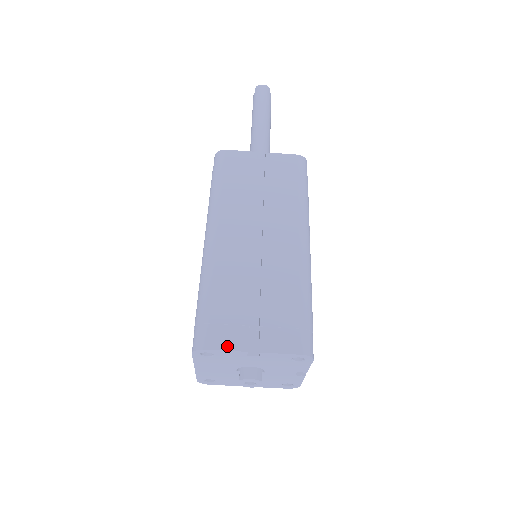
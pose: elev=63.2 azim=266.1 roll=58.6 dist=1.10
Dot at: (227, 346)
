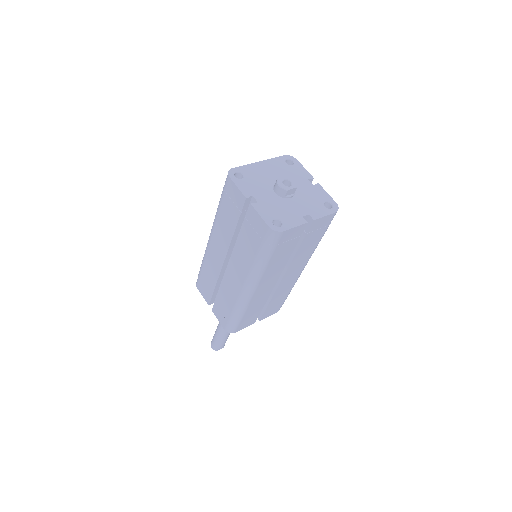
Dot at: (304, 171)
